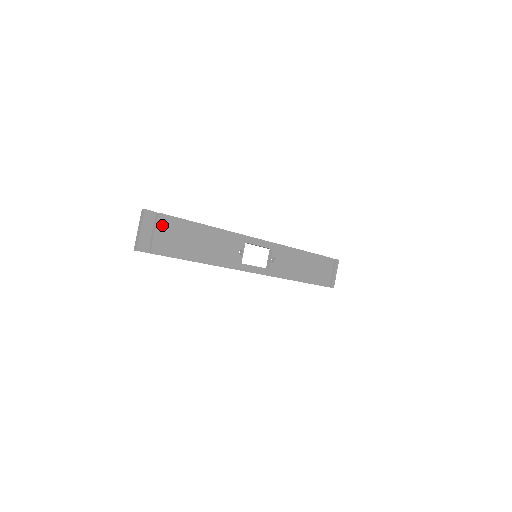
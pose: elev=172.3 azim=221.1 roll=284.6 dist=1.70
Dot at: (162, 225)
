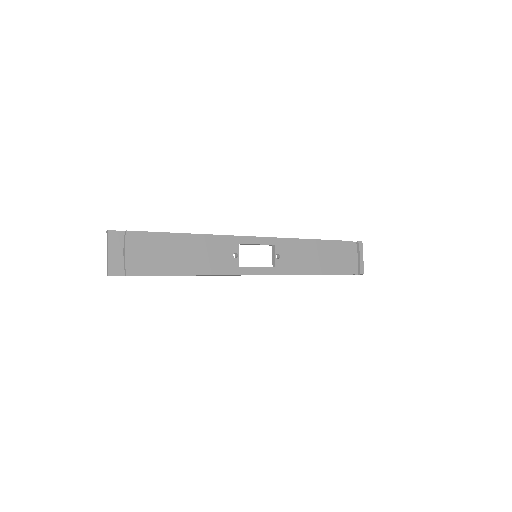
Dot at: (133, 243)
